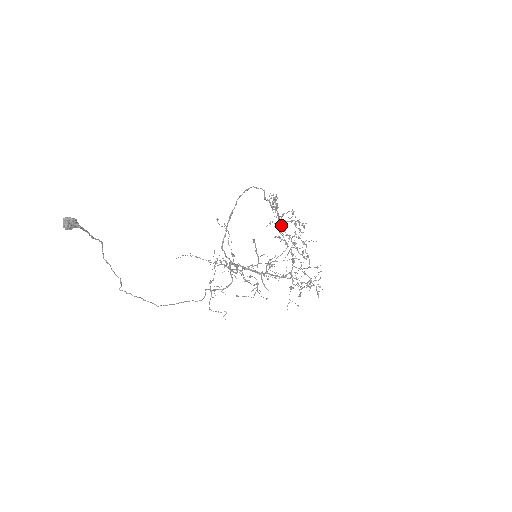
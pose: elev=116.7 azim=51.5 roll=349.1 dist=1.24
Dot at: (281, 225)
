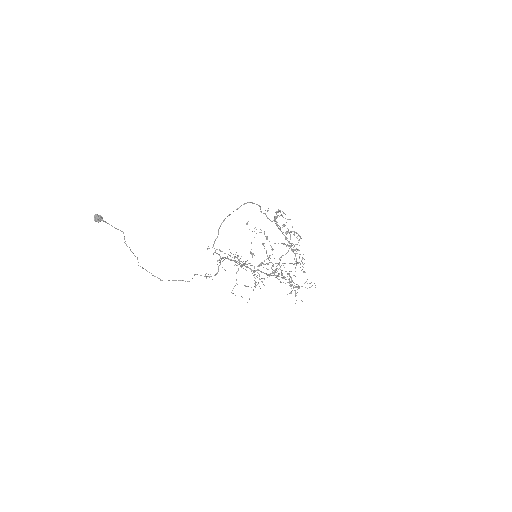
Dot at: (283, 234)
